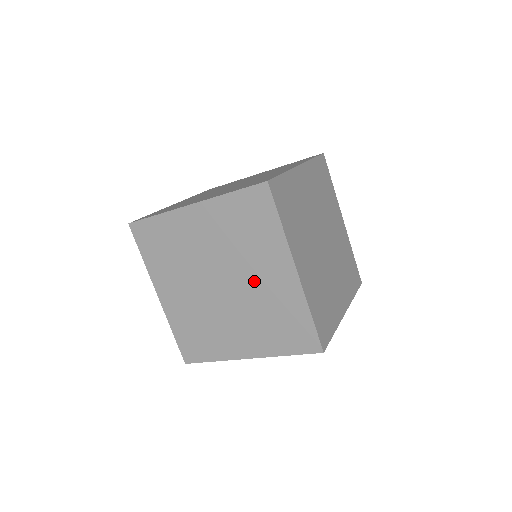
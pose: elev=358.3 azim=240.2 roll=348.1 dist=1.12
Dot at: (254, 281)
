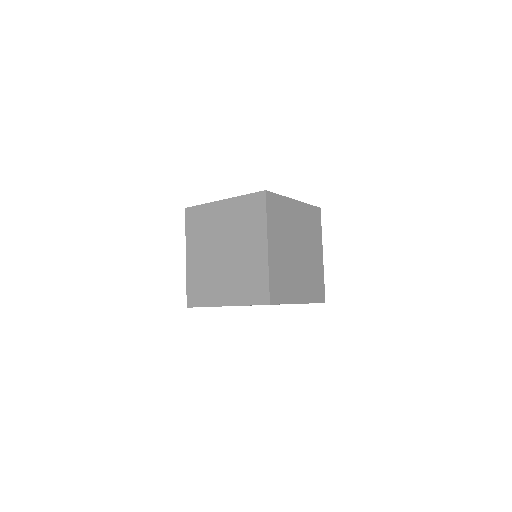
Dot at: (243, 251)
